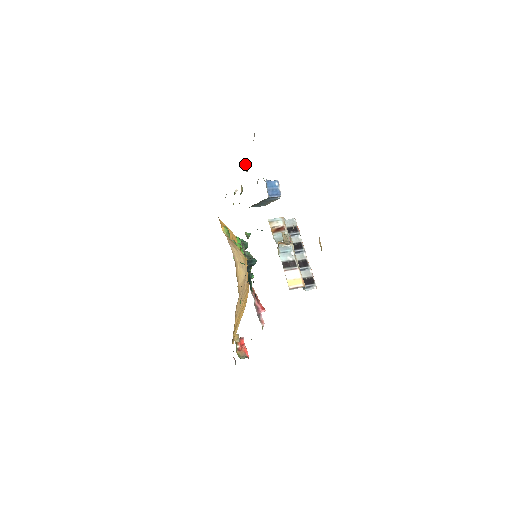
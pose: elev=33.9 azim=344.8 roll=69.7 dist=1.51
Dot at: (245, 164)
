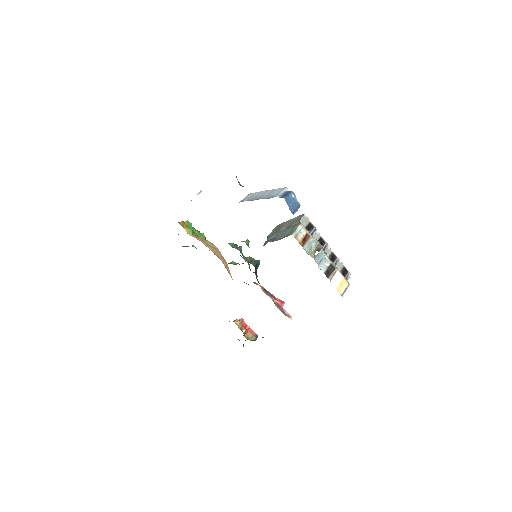
Dot at: occluded
